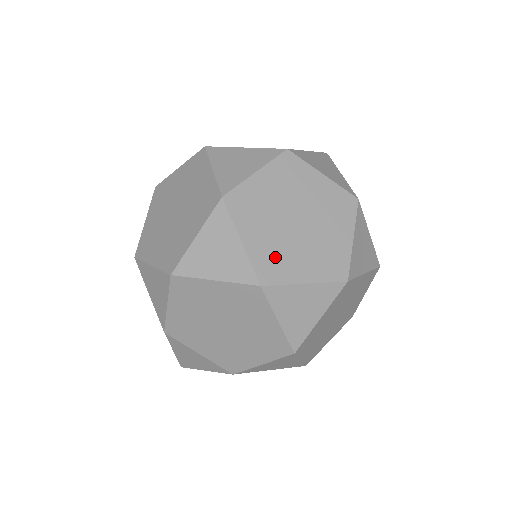
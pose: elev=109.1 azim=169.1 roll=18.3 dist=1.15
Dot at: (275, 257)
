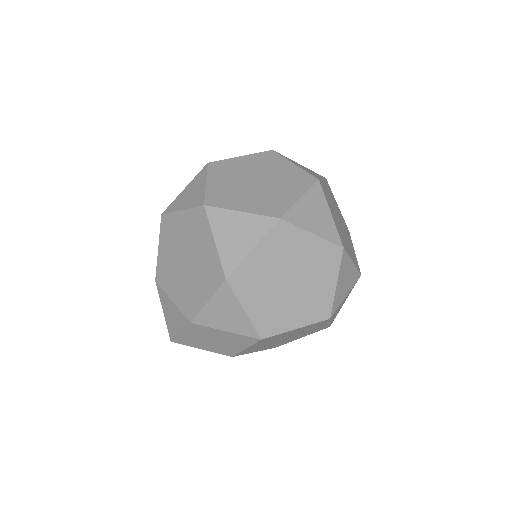
Dot at: (226, 194)
